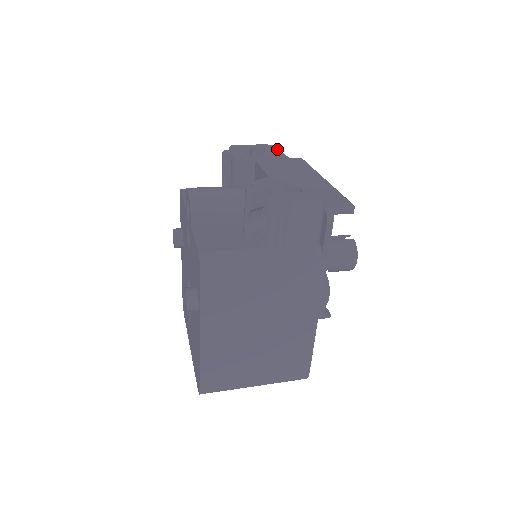
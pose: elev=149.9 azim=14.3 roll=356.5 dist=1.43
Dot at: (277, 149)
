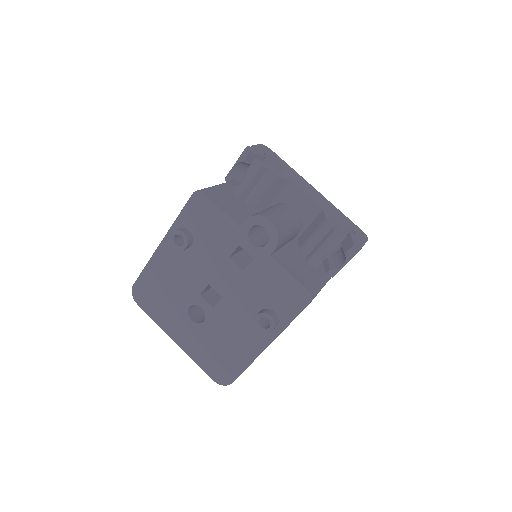
Dot at: (276, 155)
